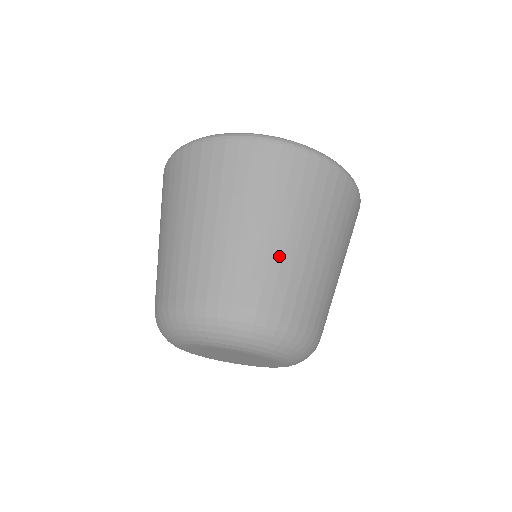
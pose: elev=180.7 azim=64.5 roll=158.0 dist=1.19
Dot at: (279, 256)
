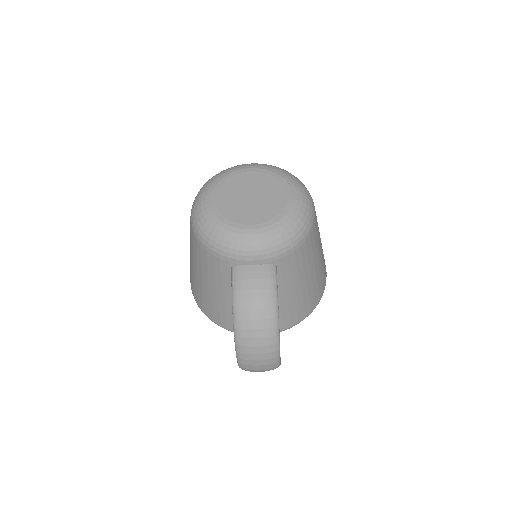
Dot at: occluded
